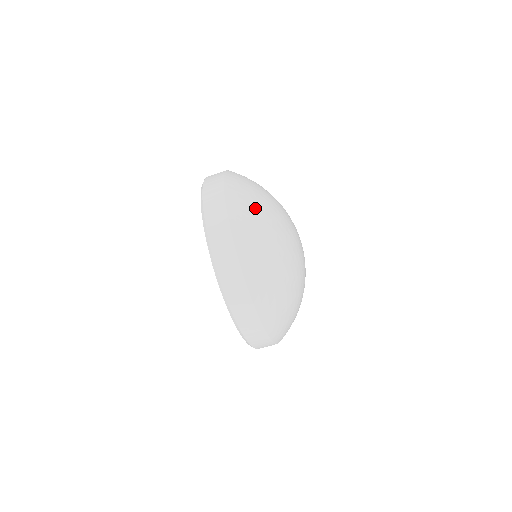
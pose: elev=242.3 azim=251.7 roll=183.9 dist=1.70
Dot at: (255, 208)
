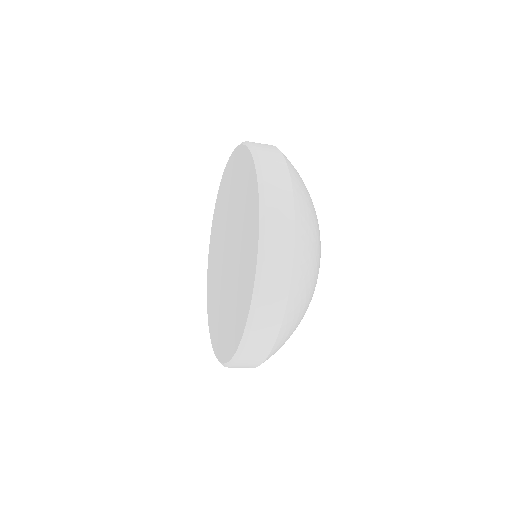
Dot at: (313, 227)
